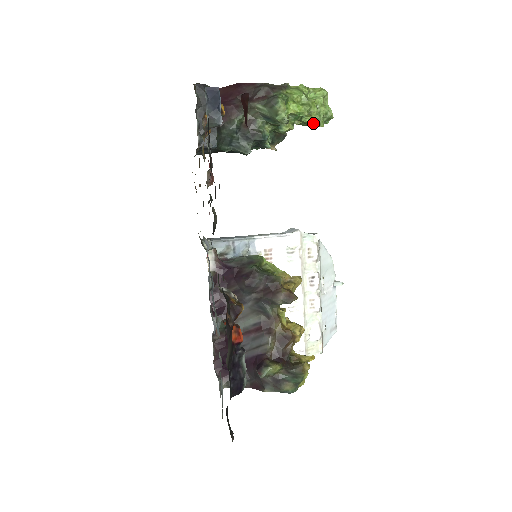
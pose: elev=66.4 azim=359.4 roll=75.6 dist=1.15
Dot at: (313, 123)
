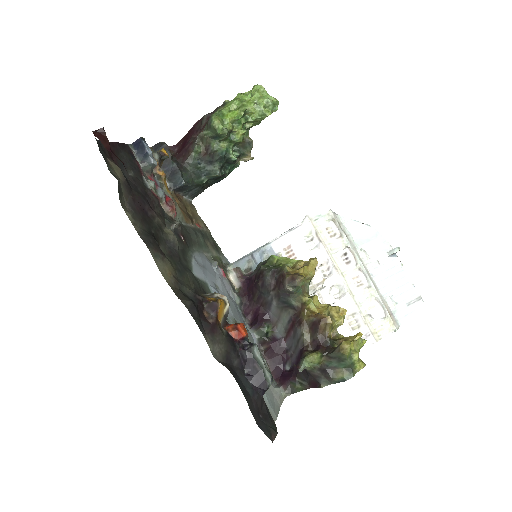
Dot at: (259, 117)
